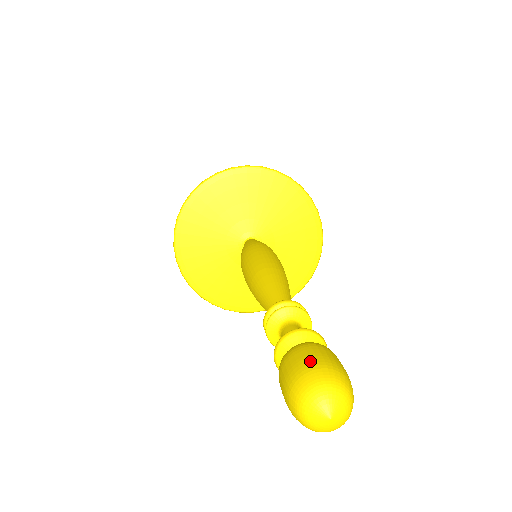
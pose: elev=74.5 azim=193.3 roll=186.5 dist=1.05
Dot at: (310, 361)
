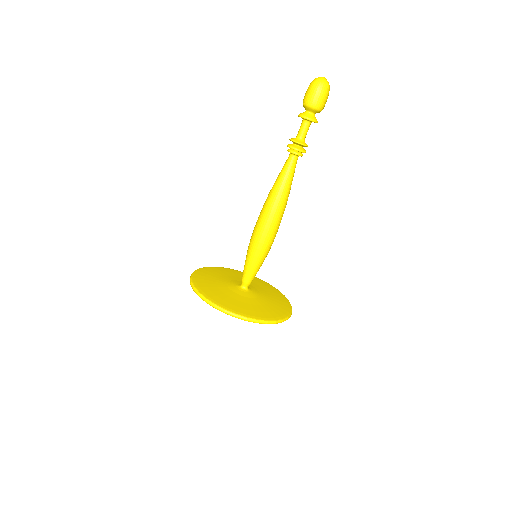
Dot at: (307, 89)
